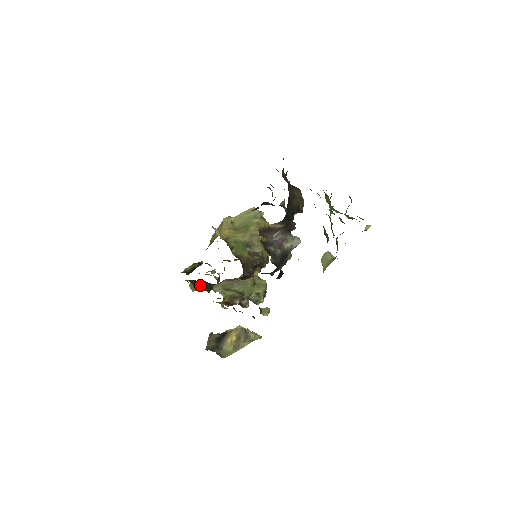
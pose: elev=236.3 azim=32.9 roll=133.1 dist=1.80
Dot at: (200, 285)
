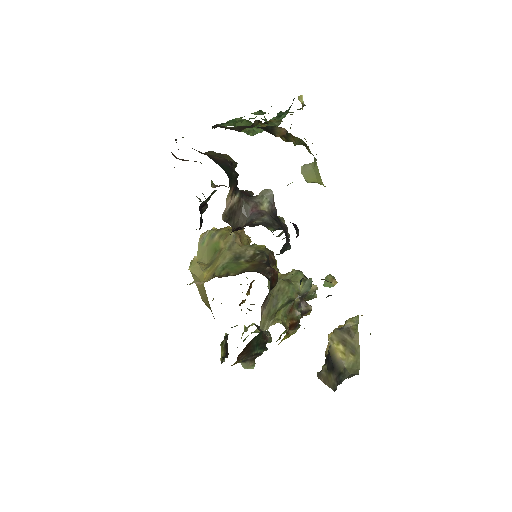
Dot at: (251, 352)
